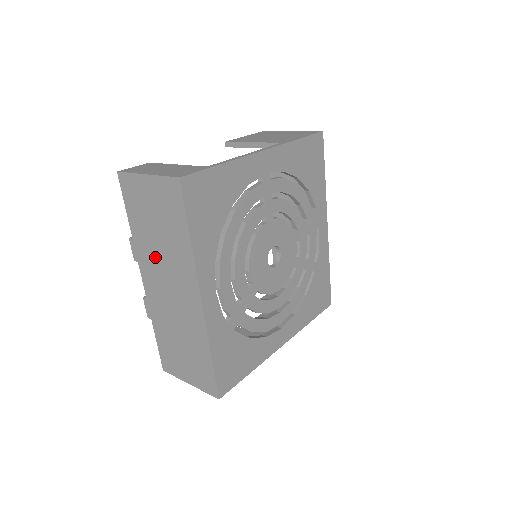
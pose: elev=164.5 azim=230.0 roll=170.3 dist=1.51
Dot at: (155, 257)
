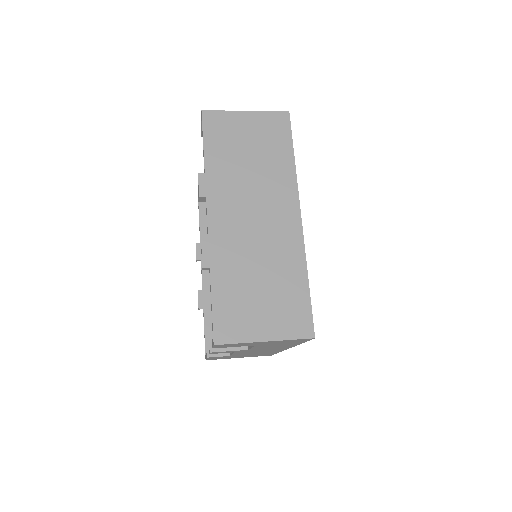
Dot at: (239, 185)
